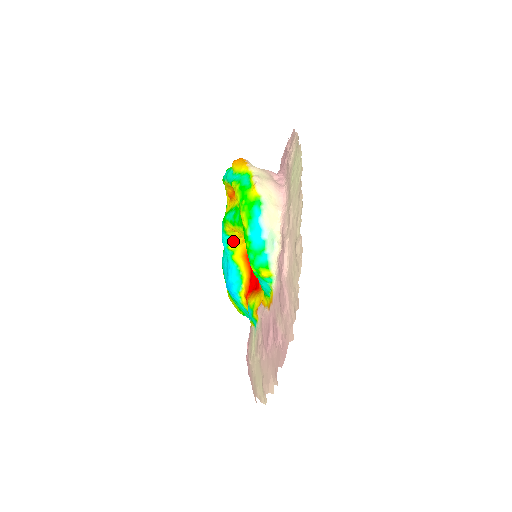
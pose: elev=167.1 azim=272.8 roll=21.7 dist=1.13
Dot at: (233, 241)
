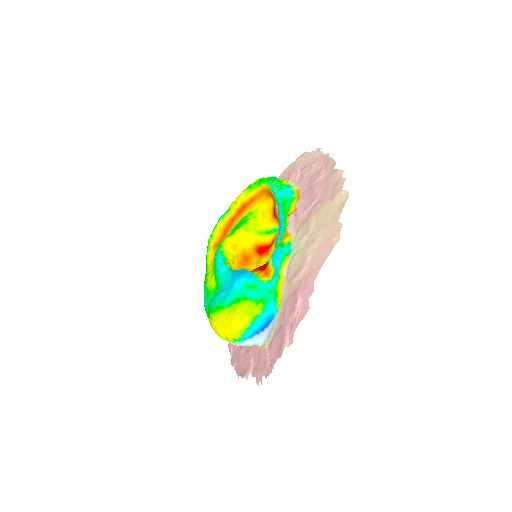
Dot at: (229, 263)
